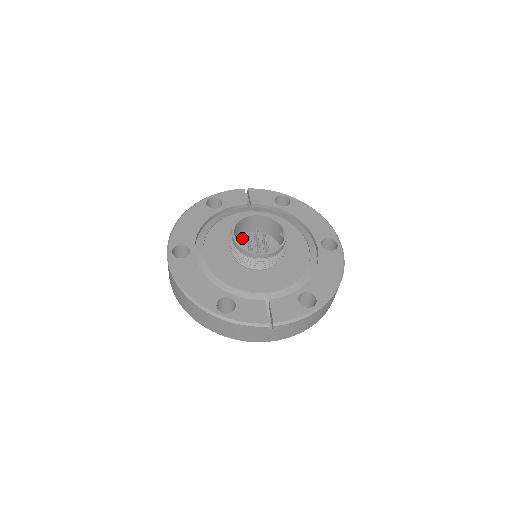
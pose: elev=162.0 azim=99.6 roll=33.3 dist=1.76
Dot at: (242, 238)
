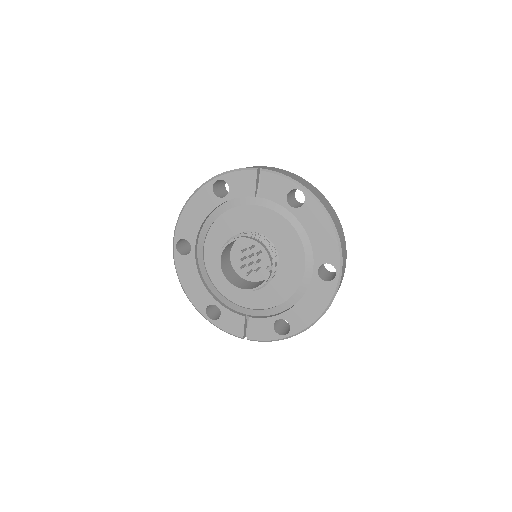
Dot at: (241, 241)
